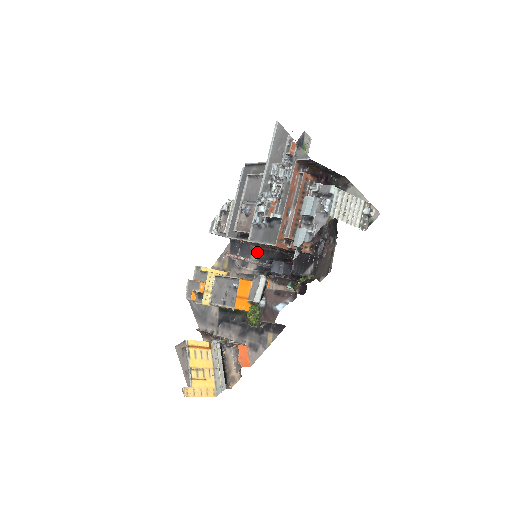
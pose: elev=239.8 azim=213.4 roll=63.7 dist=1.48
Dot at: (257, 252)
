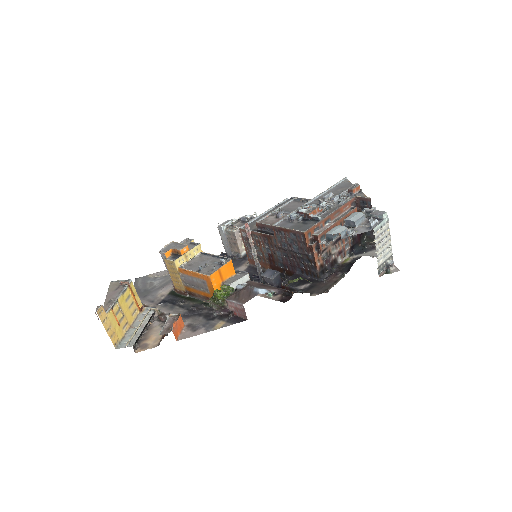
Dot at: (246, 267)
